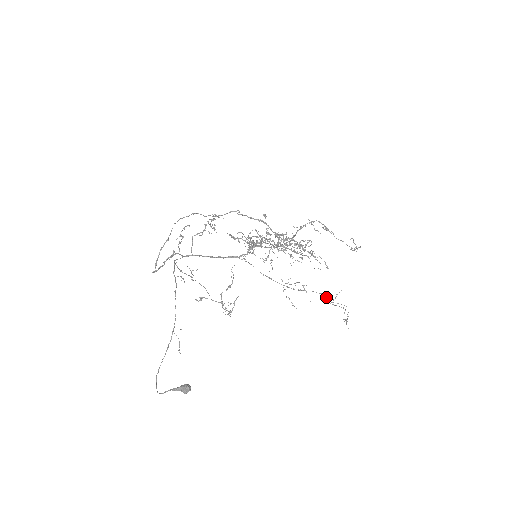
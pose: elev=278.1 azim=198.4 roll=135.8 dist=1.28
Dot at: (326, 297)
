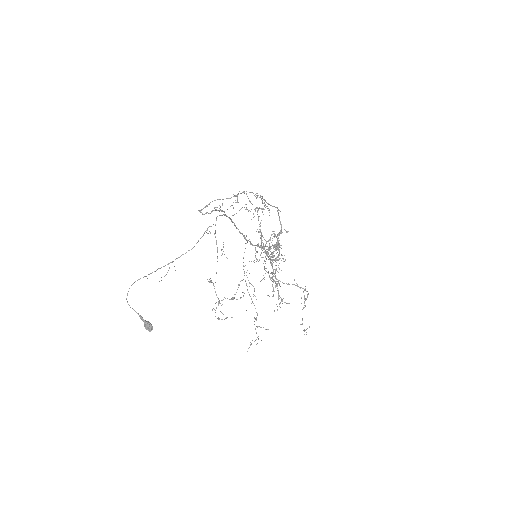
Dot at: occluded
